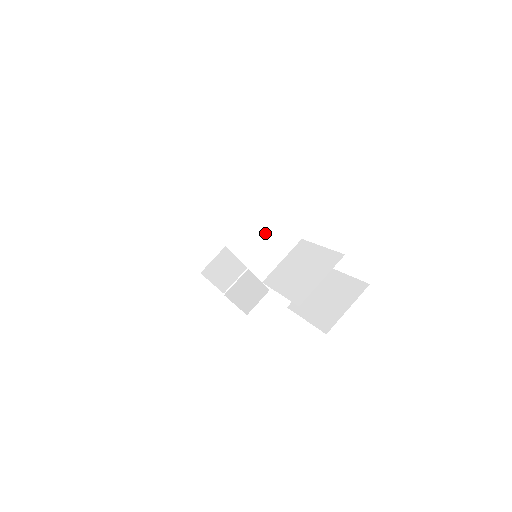
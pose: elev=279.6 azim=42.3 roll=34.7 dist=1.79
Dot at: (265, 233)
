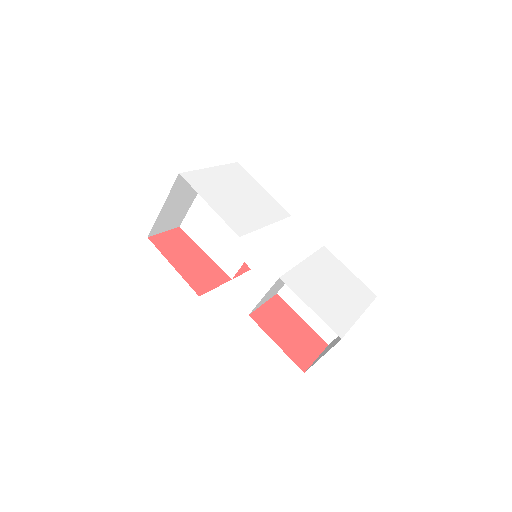
Dot at: (278, 284)
